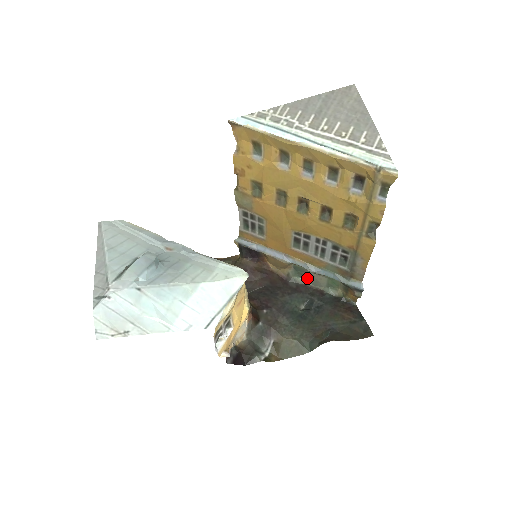
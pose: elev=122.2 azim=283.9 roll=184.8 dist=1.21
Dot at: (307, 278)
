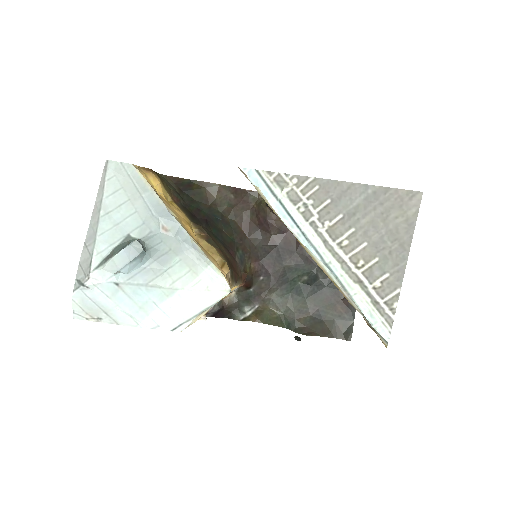
Dot at: occluded
